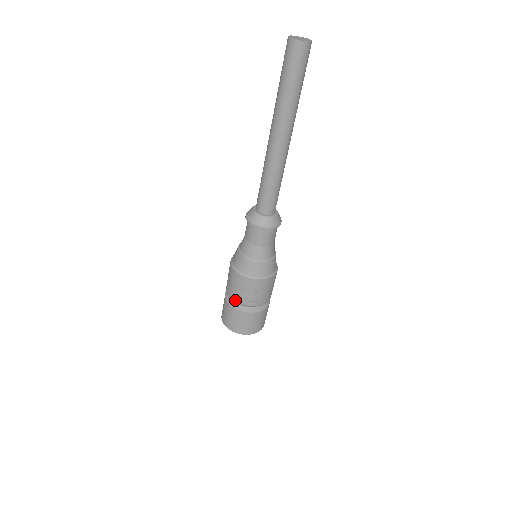
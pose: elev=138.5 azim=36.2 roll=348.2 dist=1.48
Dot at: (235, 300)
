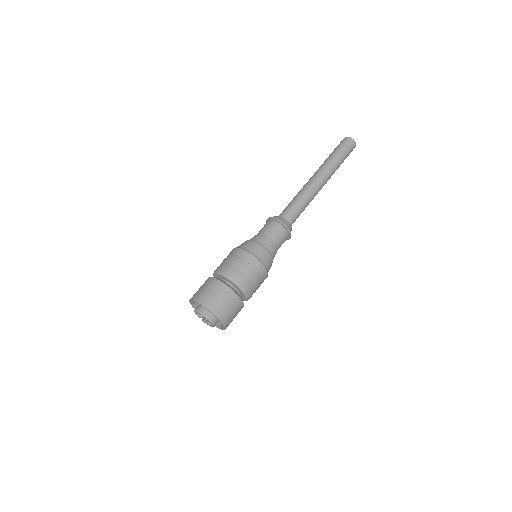
Dot at: (219, 270)
